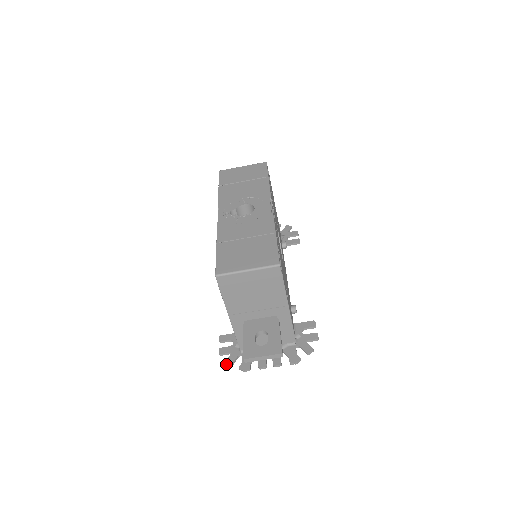
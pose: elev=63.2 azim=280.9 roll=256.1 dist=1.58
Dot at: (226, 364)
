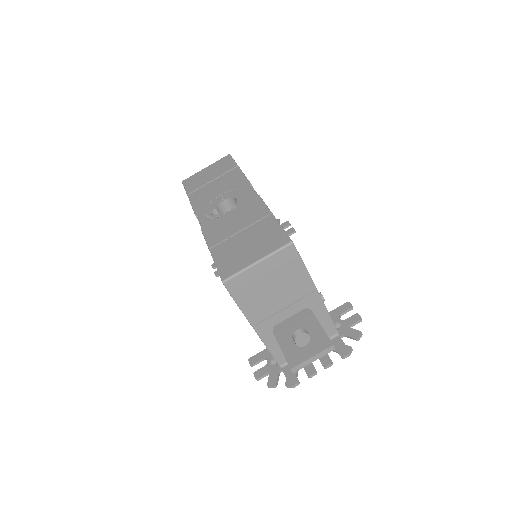
Dot at: (269, 387)
